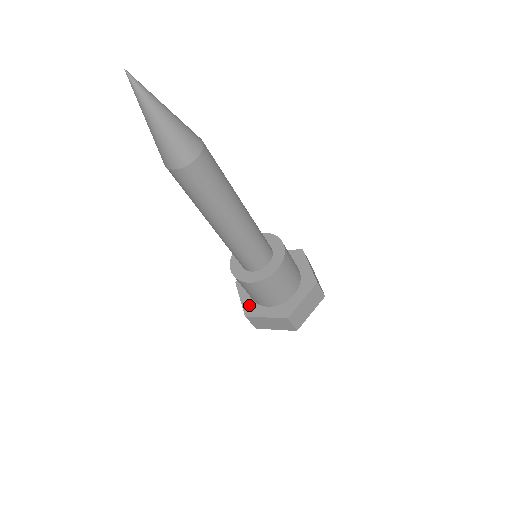
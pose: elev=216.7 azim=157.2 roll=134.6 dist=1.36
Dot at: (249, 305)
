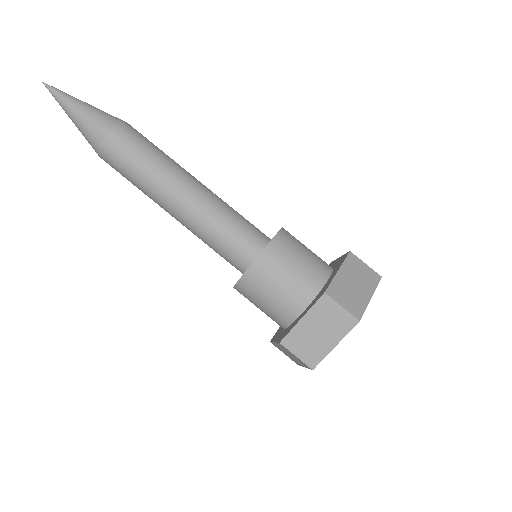
Dot at: (283, 333)
